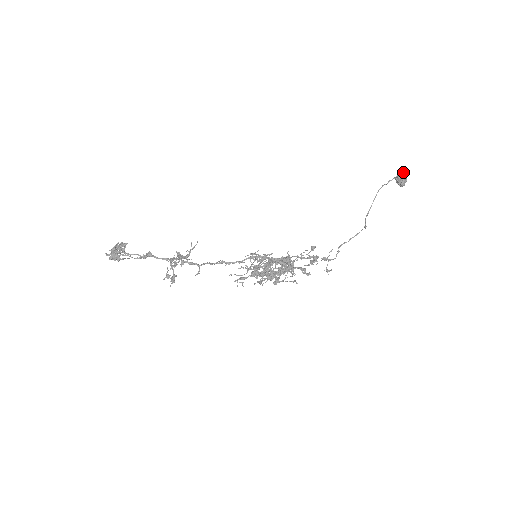
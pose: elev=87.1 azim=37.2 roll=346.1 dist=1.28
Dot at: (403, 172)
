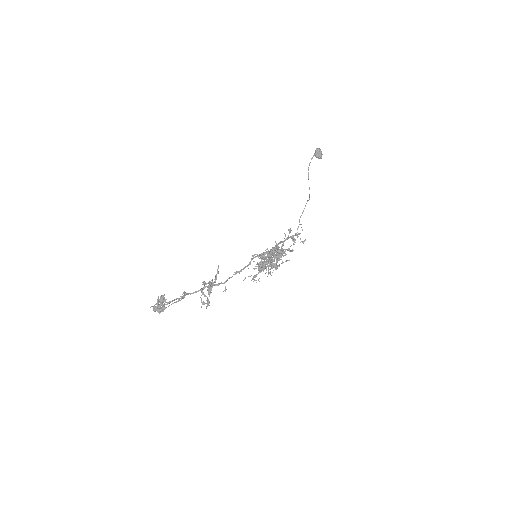
Dot at: (318, 149)
